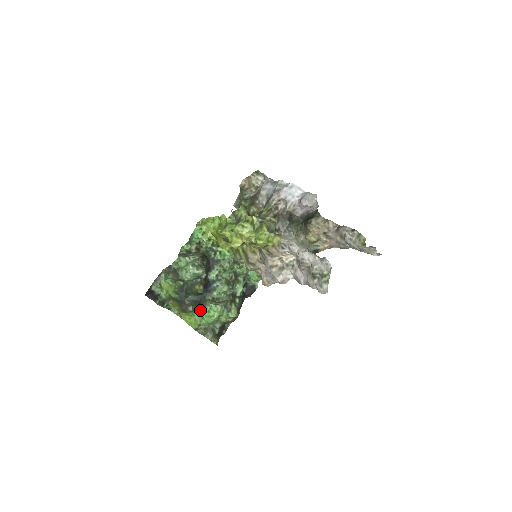
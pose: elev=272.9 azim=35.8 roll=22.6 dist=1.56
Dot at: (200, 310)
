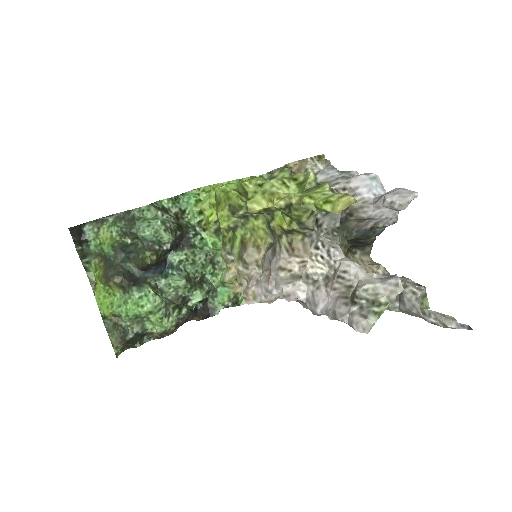
Dot at: (129, 289)
